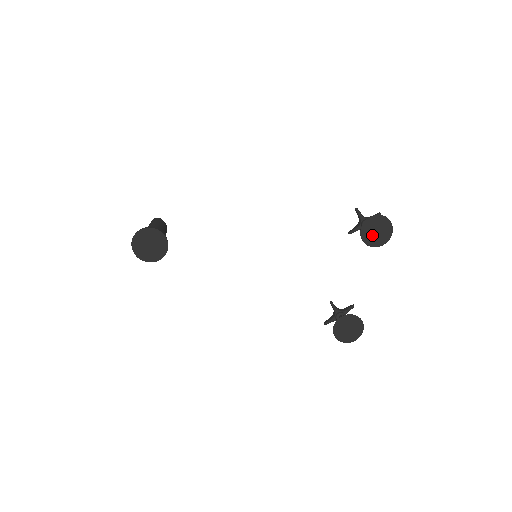
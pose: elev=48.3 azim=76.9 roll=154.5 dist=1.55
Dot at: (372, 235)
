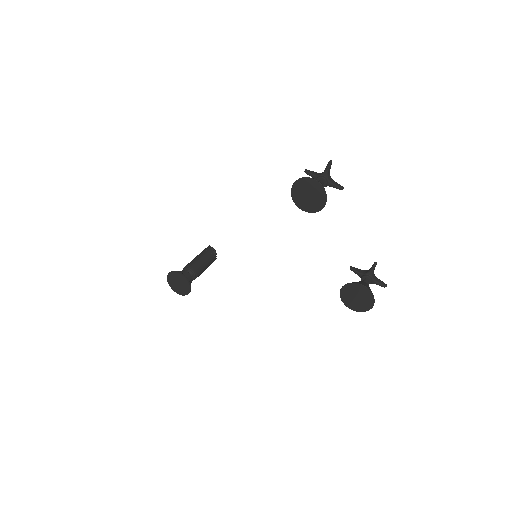
Dot at: (307, 201)
